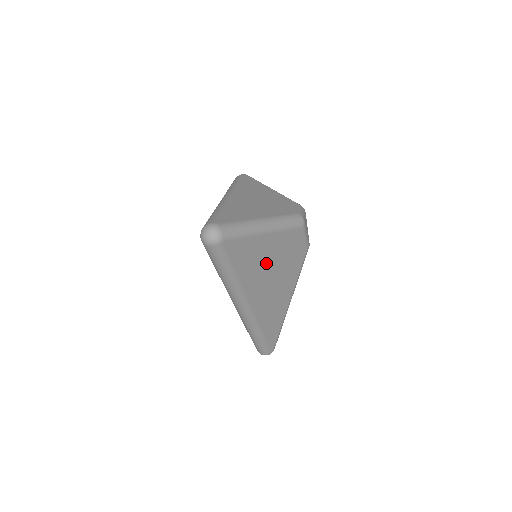
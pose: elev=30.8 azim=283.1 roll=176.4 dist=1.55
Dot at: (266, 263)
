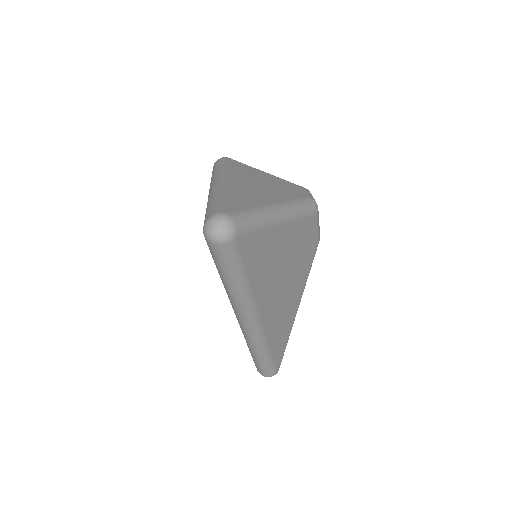
Dot at: (279, 263)
